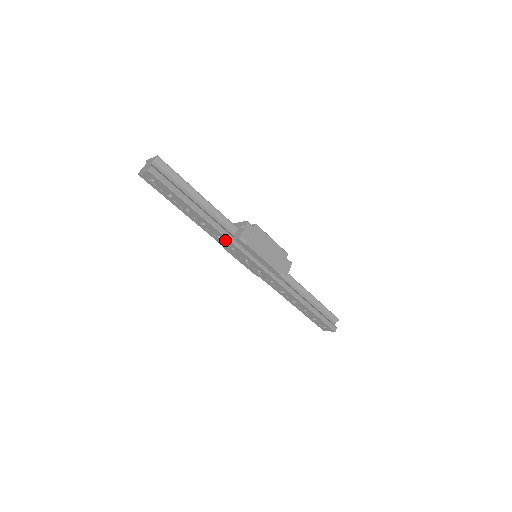
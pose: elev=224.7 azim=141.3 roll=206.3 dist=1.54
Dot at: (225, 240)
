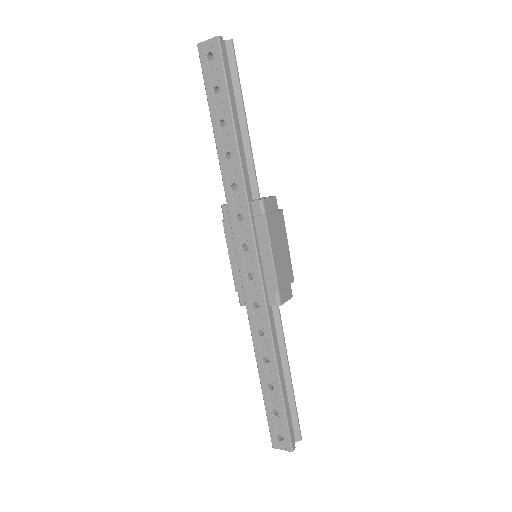
Dot at: (240, 195)
